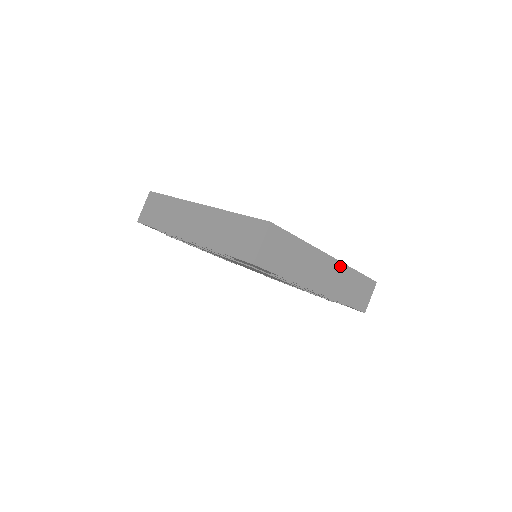
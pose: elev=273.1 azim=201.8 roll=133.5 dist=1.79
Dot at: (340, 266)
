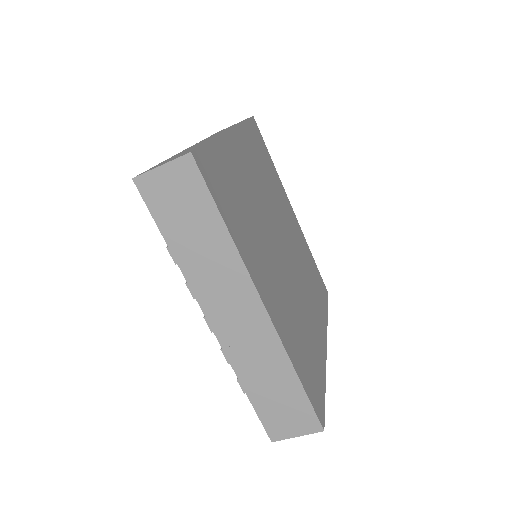
Dot at: occluded
